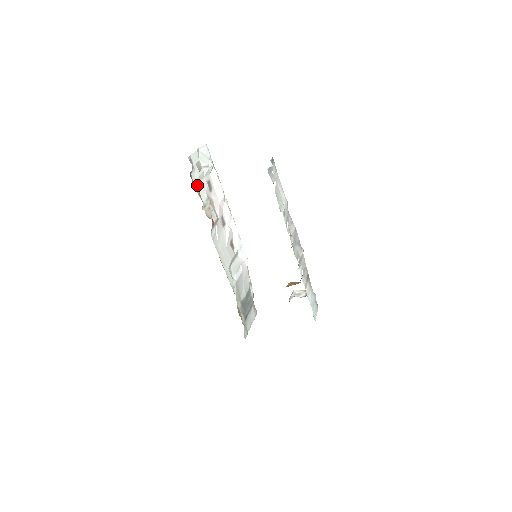
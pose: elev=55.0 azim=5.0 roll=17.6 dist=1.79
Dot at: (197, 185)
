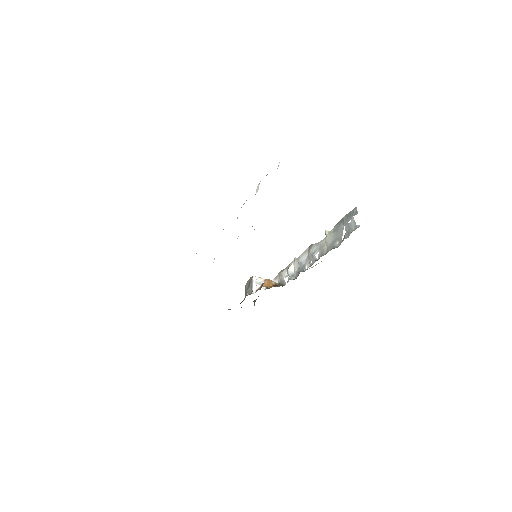
Dot at: occluded
